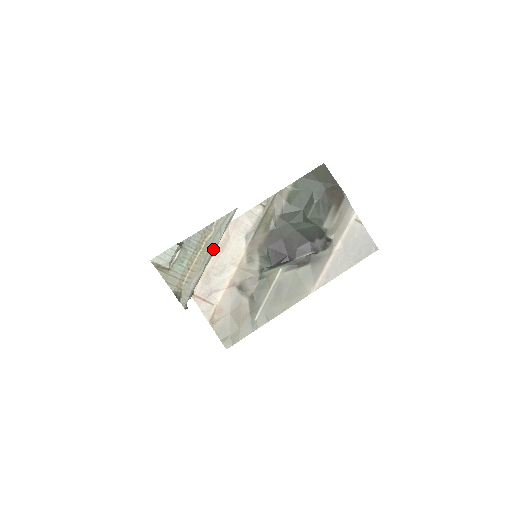
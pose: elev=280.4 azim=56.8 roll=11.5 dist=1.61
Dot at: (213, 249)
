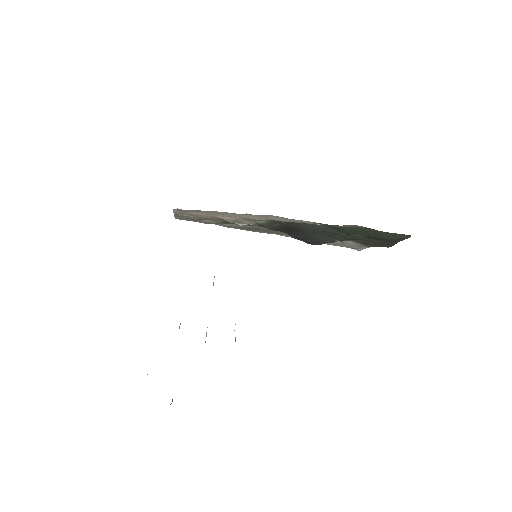
Dot at: occluded
